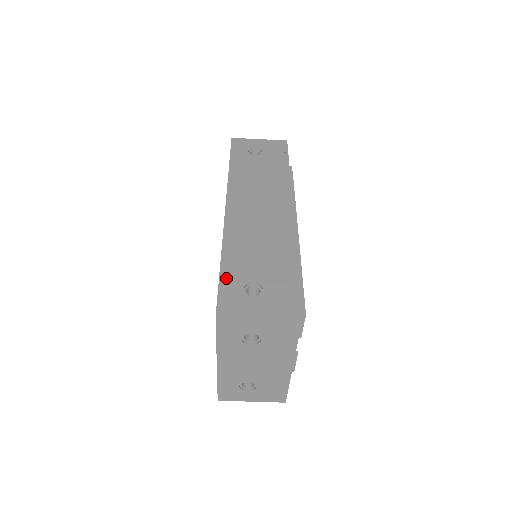
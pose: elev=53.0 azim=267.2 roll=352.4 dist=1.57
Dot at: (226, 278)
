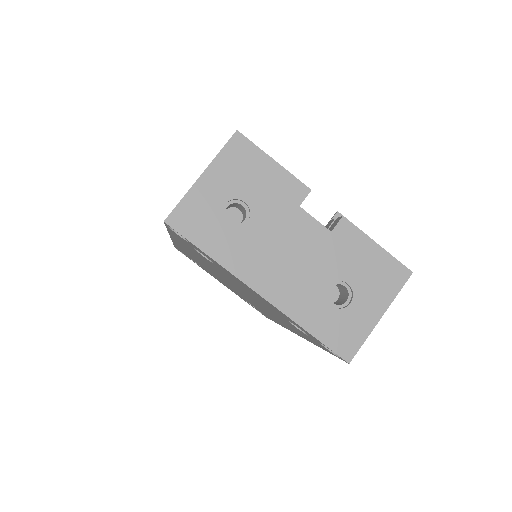
Dot at: occluded
